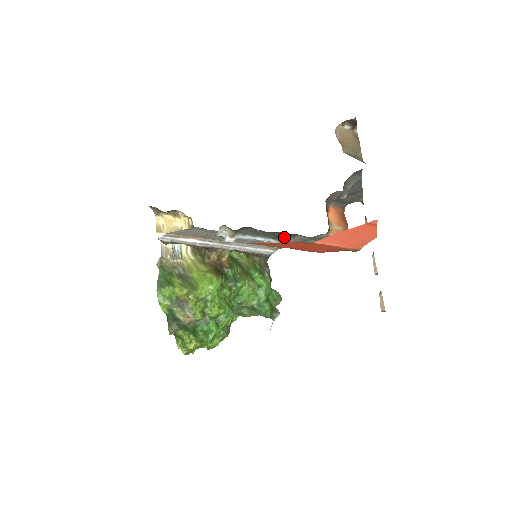
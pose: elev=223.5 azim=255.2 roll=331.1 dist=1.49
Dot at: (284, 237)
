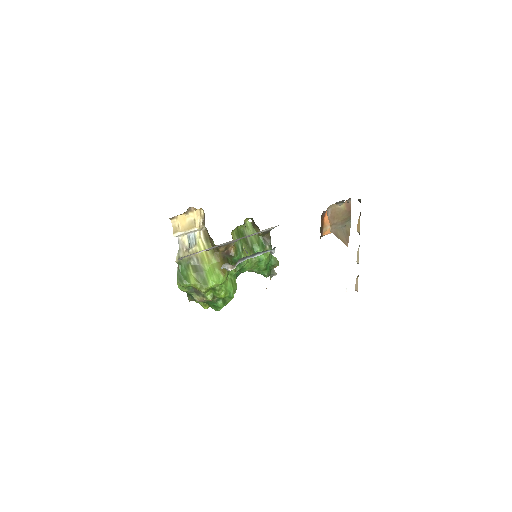
Dot at: occluded
